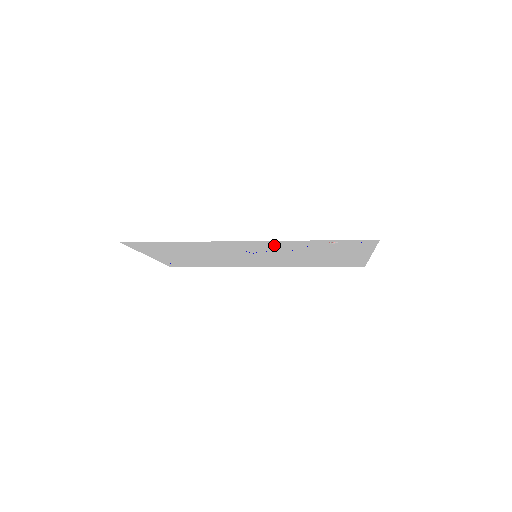
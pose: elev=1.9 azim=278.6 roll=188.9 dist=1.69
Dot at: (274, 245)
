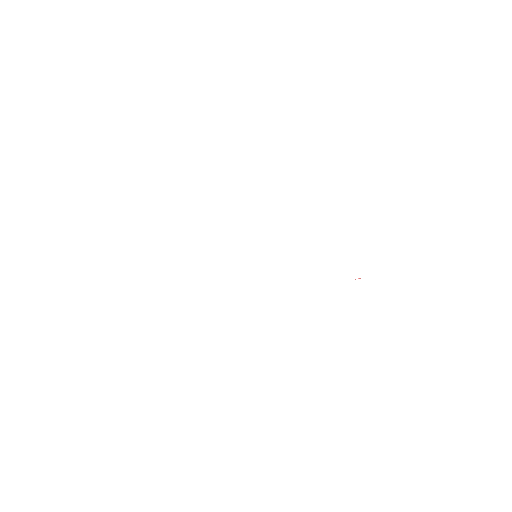
Dot at: occluded
